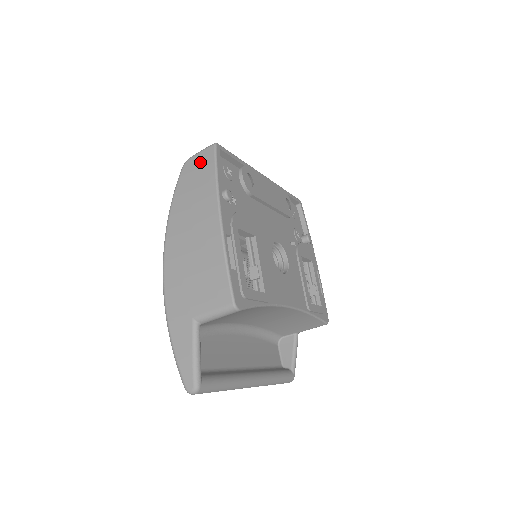
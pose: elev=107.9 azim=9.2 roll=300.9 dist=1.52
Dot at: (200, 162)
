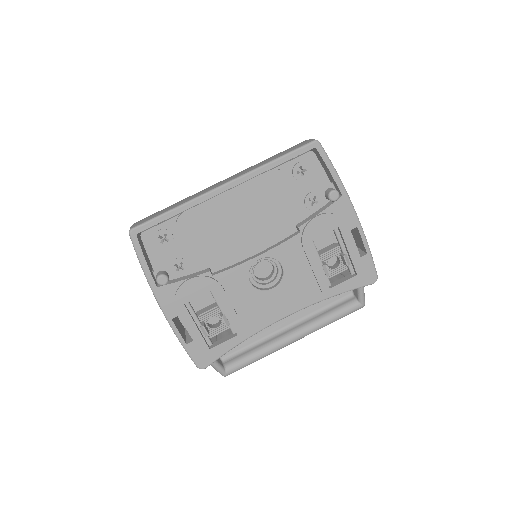
Dot at: occluded
